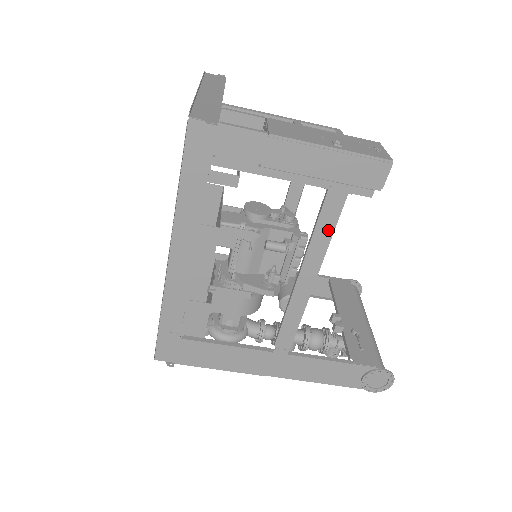
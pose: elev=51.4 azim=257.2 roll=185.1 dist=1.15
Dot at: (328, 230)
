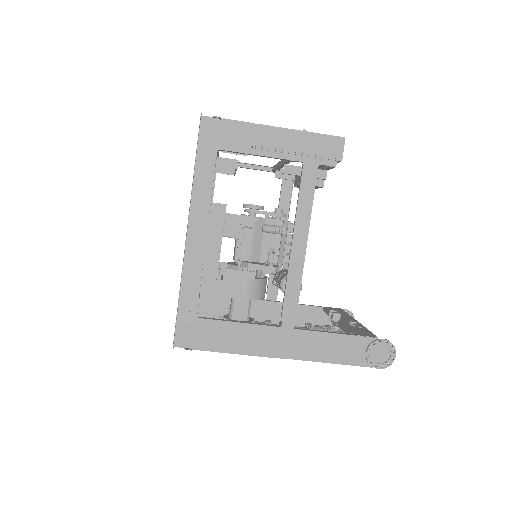
Dot at: (309, 197)
